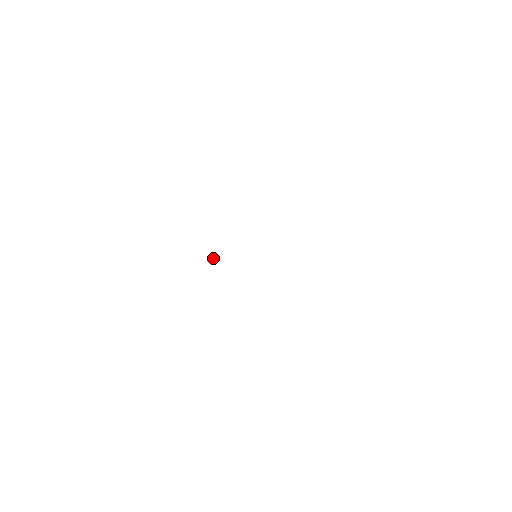
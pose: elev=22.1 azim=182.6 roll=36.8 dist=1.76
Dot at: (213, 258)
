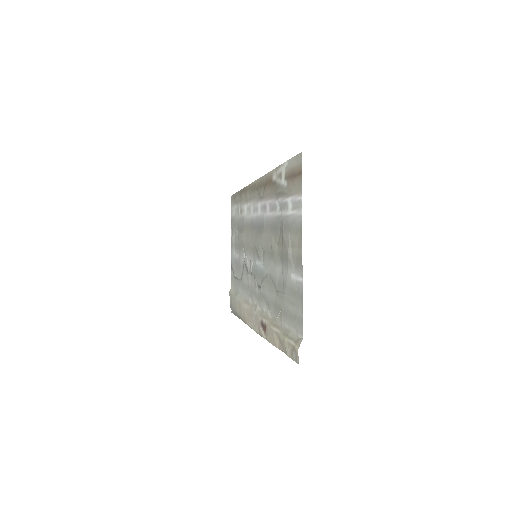
Dot at: (276, 318)
